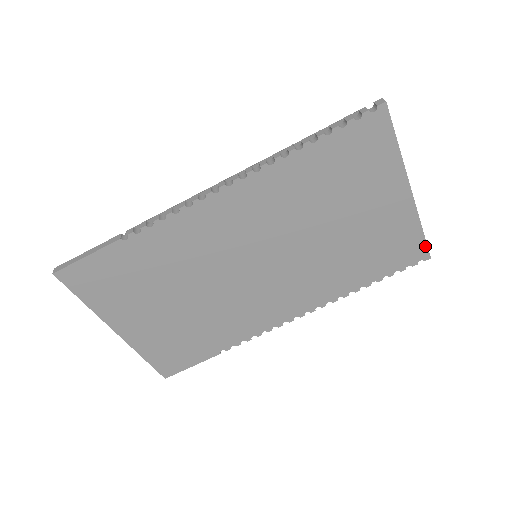
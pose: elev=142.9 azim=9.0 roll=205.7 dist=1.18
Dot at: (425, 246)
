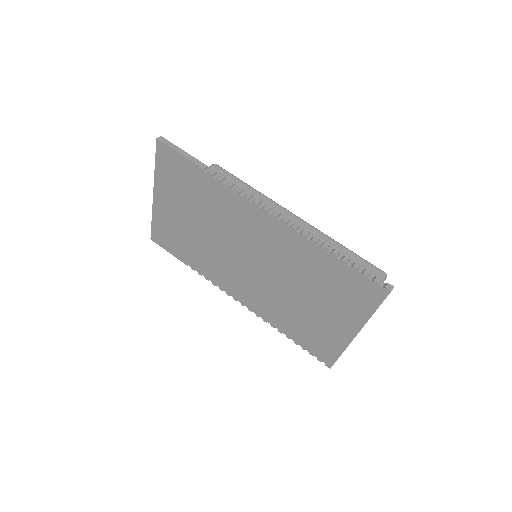
Dot at: (334, 361)
